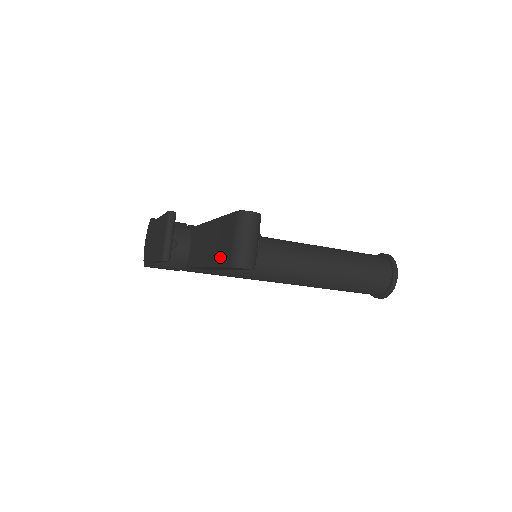
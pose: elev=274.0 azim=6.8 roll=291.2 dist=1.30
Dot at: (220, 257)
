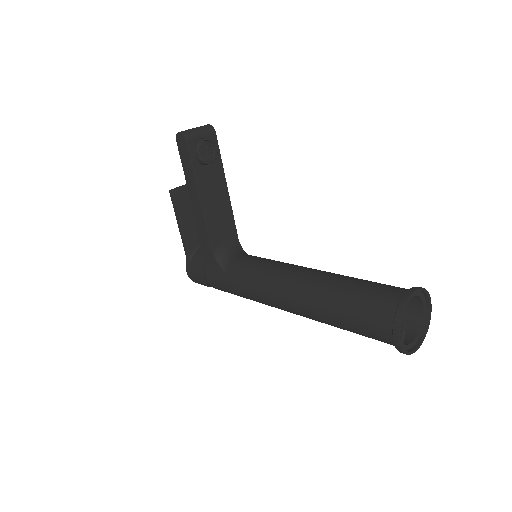
Dot at: occluded
